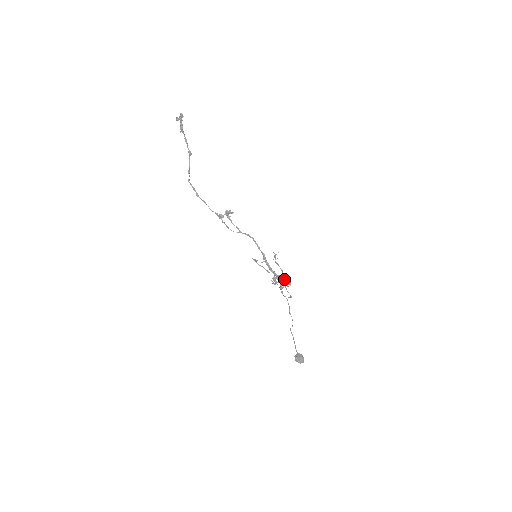
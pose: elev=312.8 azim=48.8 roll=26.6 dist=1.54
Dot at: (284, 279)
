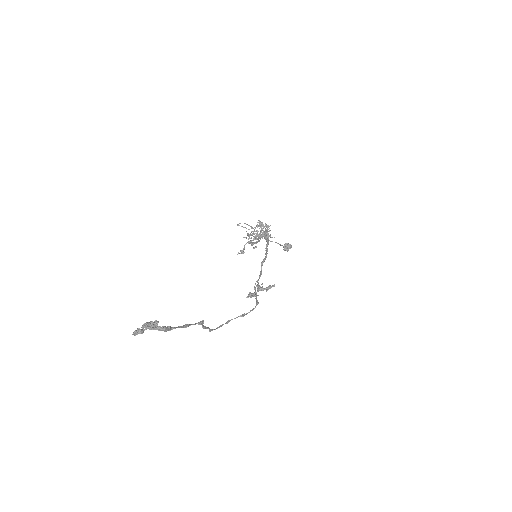
Dot at: (266, 231)
